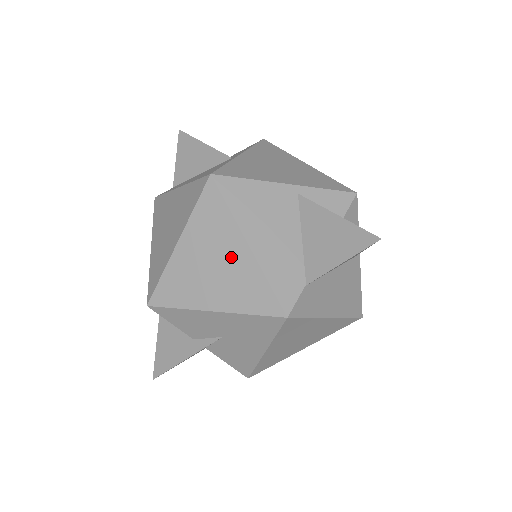
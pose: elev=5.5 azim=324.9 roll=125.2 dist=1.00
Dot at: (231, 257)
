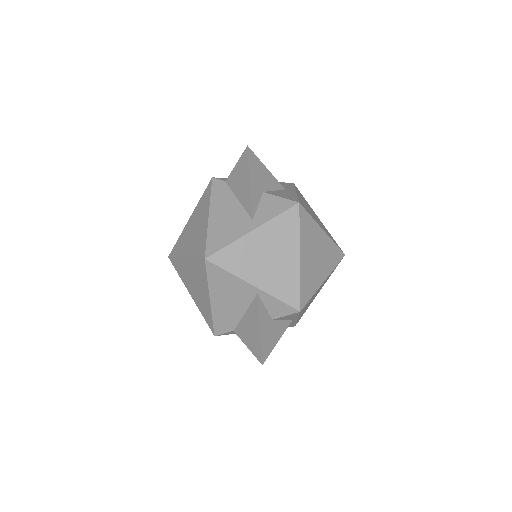
Dot at: (202, 293)
